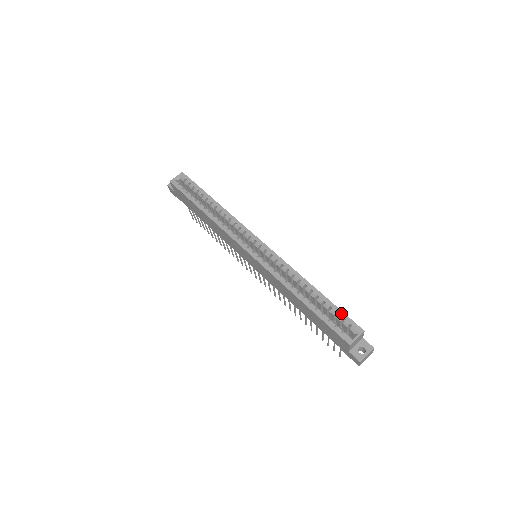
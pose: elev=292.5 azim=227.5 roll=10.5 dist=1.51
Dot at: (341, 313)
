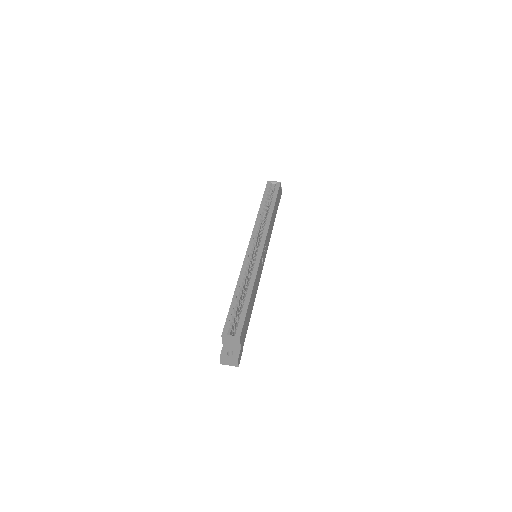
Dot at: (243, 317)
